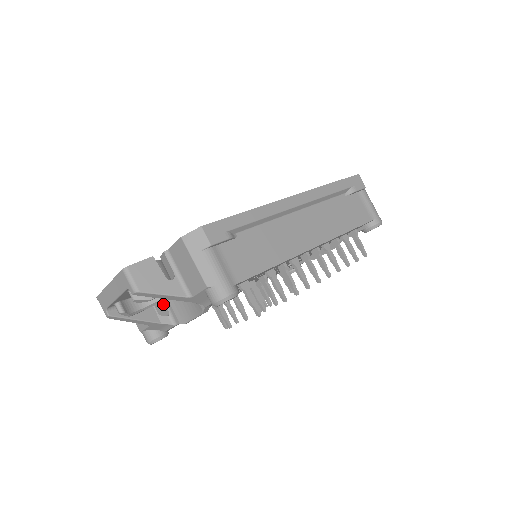
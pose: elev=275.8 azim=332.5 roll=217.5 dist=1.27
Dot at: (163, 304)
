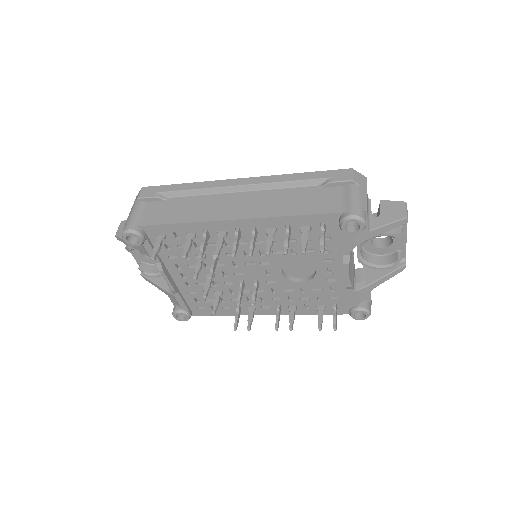
Dot at: occluded
